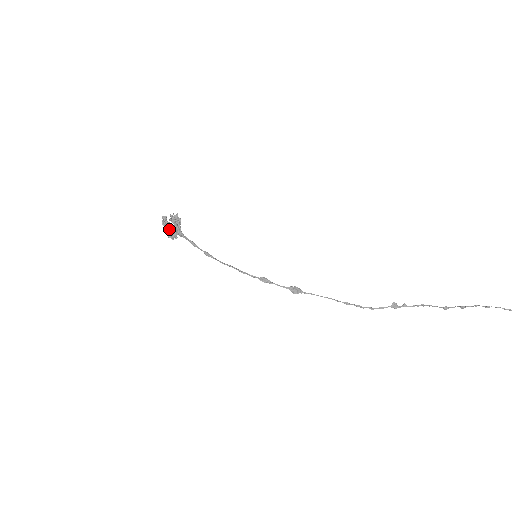
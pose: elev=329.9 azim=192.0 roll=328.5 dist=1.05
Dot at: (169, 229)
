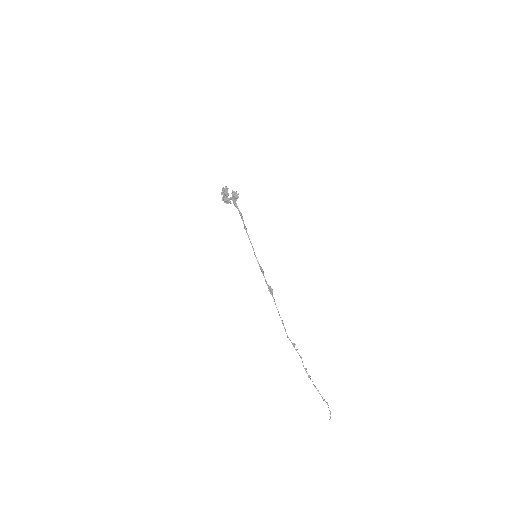
Dot at: (227, 195)
